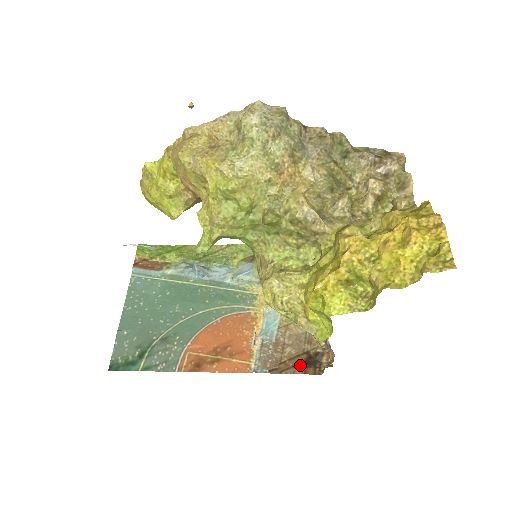
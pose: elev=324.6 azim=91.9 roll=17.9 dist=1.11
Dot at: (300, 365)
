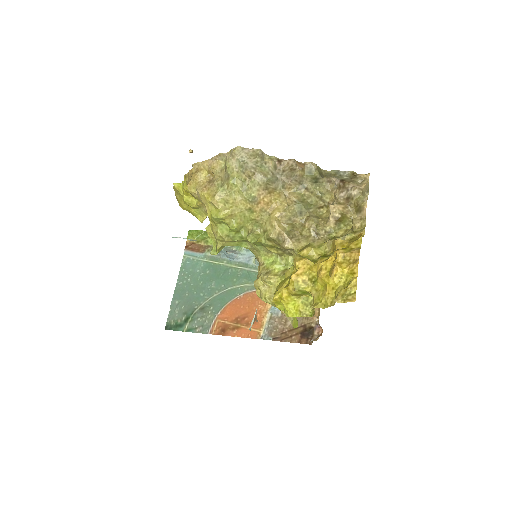
Dot at: (296, 336)
